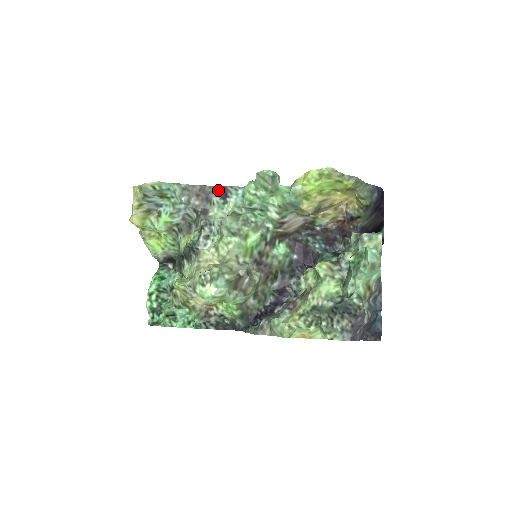
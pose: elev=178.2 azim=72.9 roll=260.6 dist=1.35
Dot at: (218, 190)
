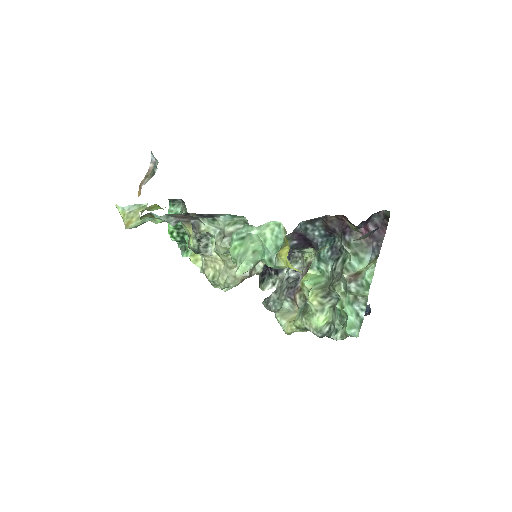
Dot at: (203, 216)
